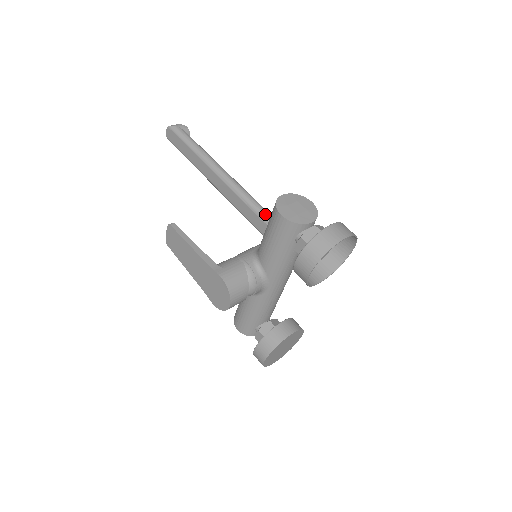
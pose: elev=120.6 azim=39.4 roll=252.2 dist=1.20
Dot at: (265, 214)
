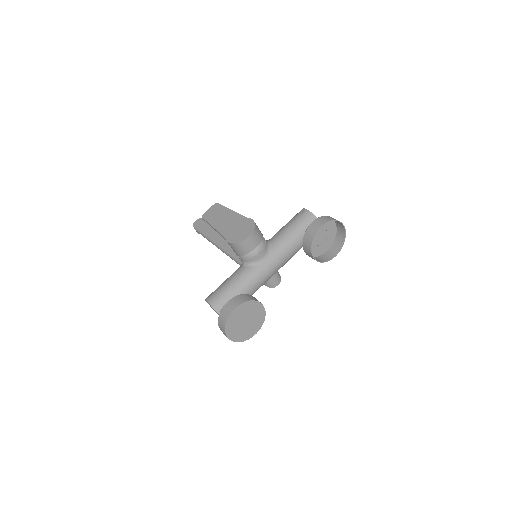
Dot at: occluded
